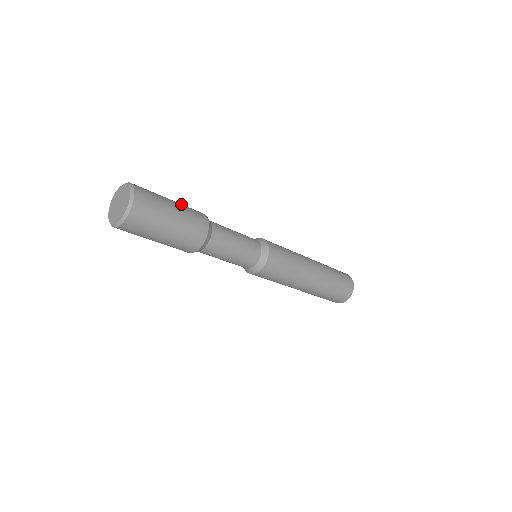
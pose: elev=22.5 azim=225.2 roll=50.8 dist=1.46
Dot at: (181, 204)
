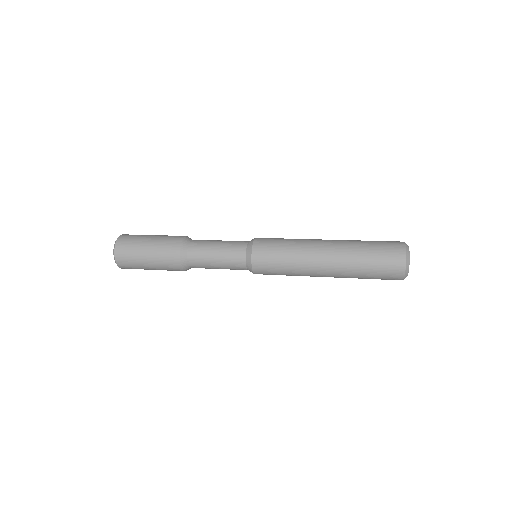
Dot at: (159, 240)
